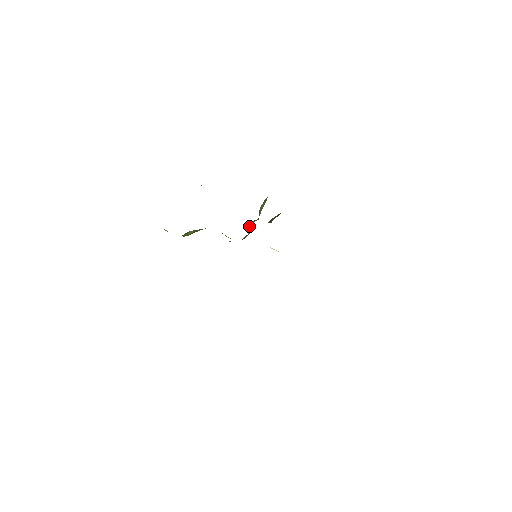
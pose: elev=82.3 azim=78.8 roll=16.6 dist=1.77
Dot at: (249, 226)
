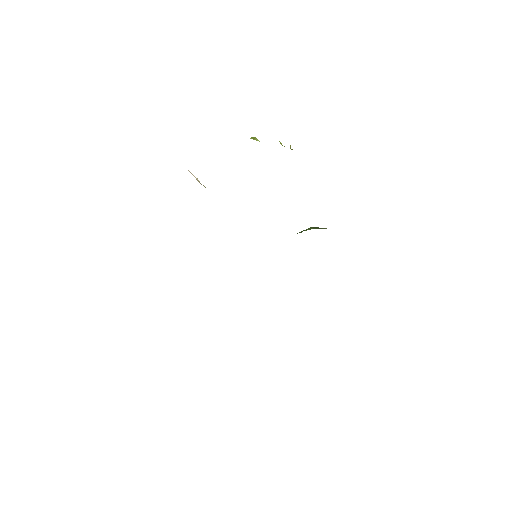
Dot at: occluded
